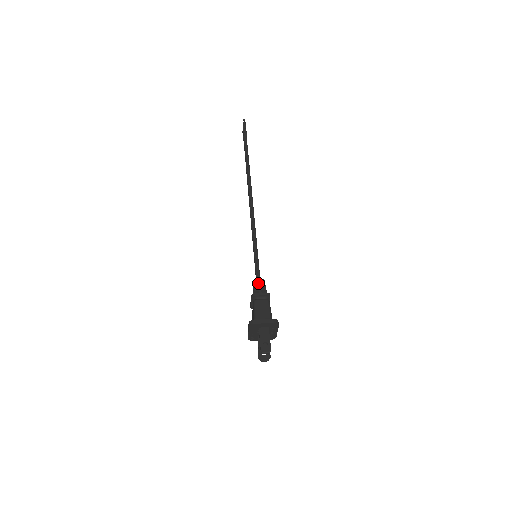
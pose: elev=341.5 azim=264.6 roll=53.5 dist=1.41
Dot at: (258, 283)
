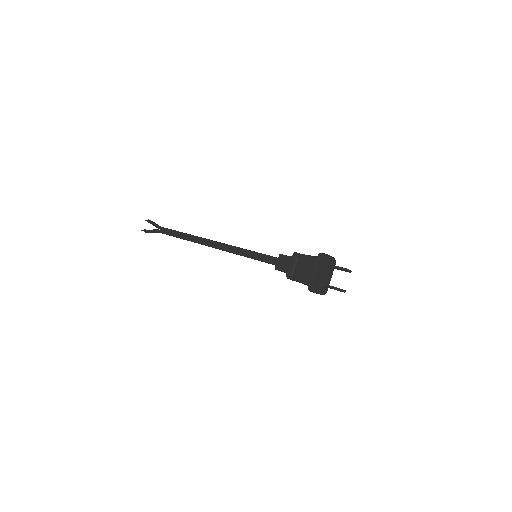
Dot at: (286, 255)
